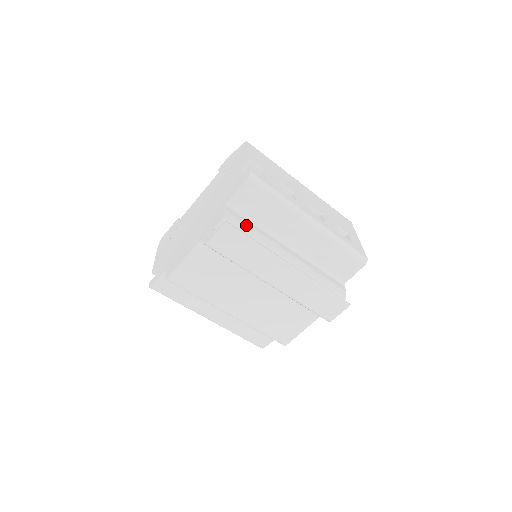
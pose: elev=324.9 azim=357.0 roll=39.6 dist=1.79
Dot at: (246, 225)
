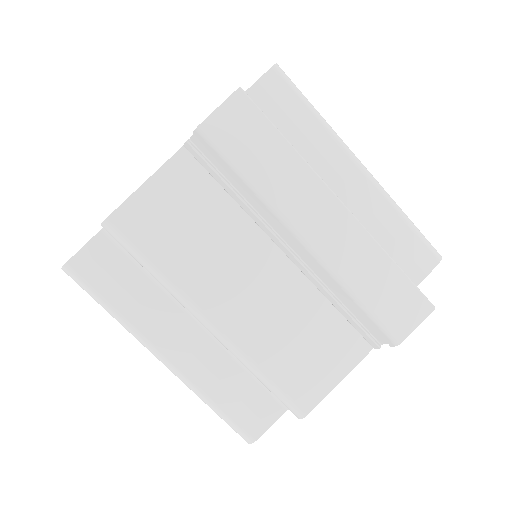
Dot at: occluded
